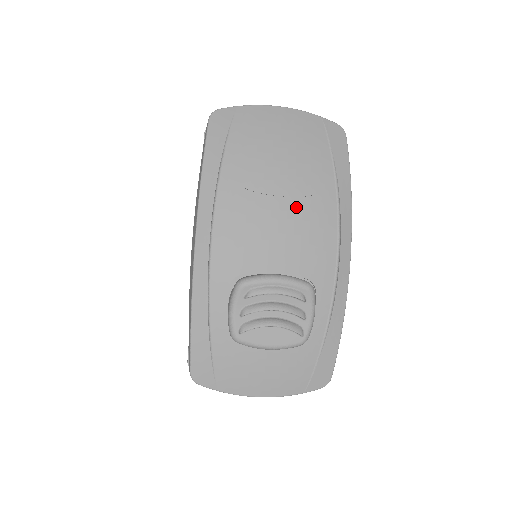
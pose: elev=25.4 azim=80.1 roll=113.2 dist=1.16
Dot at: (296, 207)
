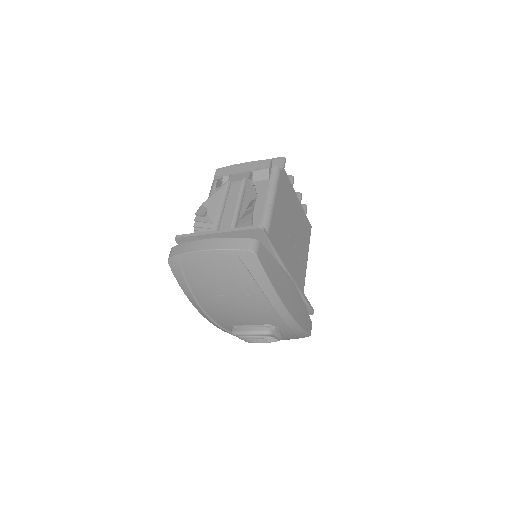
Dot at: (242, 304)
